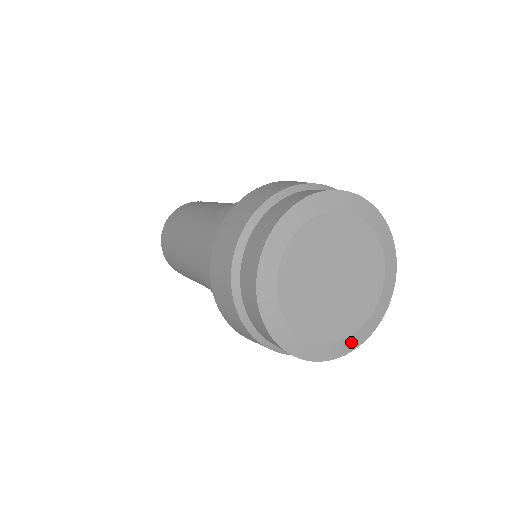
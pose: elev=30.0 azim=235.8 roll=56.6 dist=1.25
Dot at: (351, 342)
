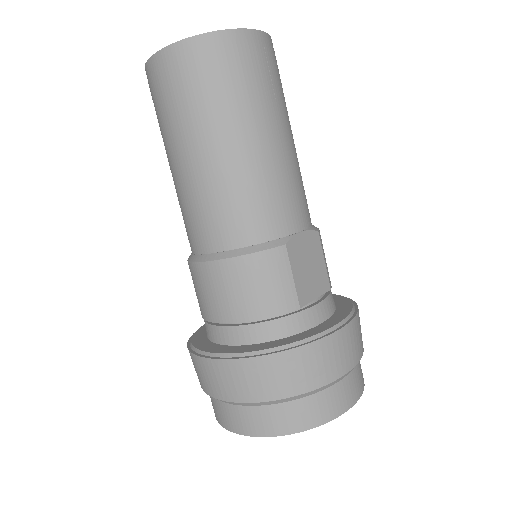
Dot at: occluded
